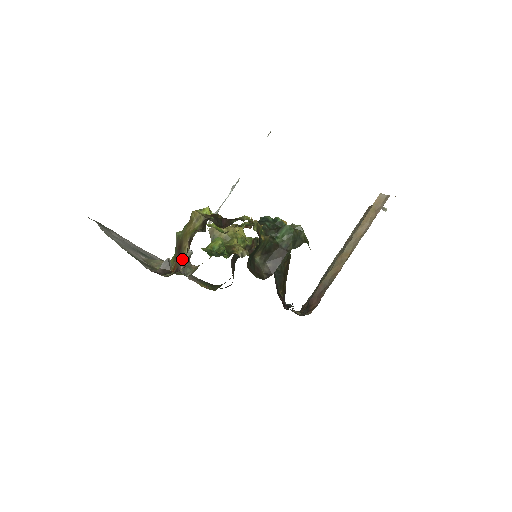
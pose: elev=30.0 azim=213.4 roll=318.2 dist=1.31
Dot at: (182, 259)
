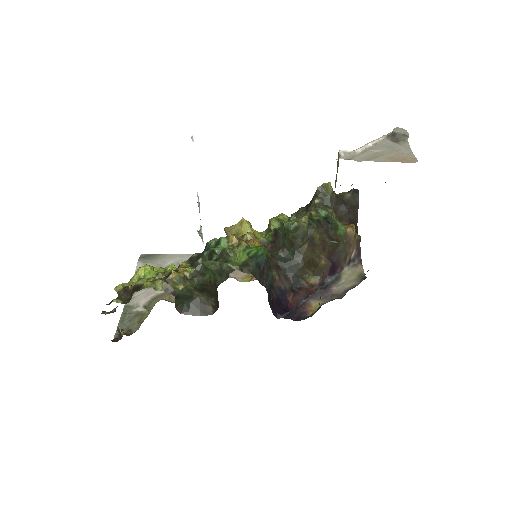
Dot at: occluded
